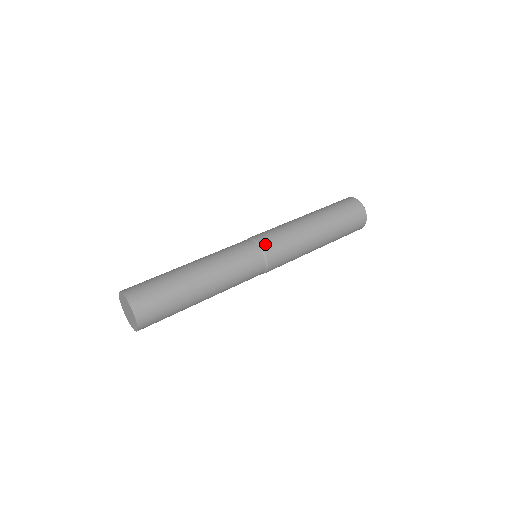
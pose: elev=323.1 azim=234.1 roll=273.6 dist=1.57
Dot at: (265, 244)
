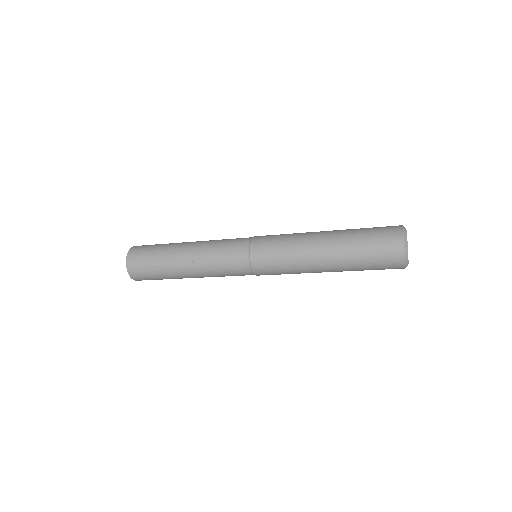
Dot at: occluded
